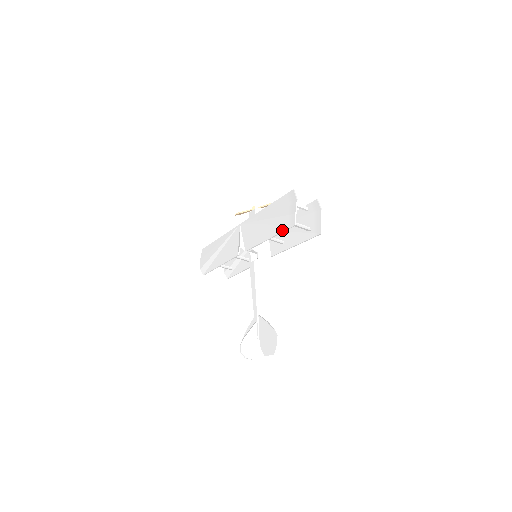
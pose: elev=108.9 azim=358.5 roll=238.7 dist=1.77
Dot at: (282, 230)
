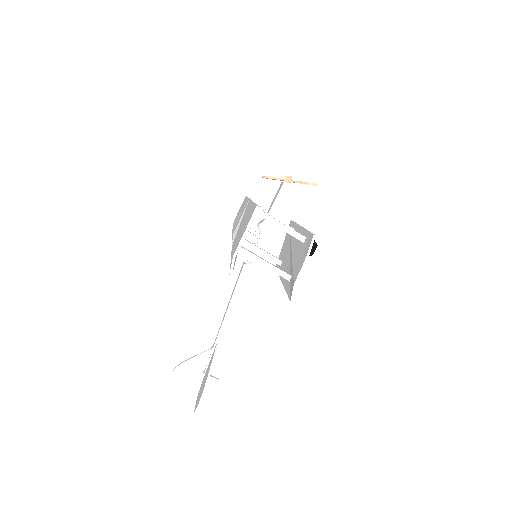
Dot at: (231, 263)
